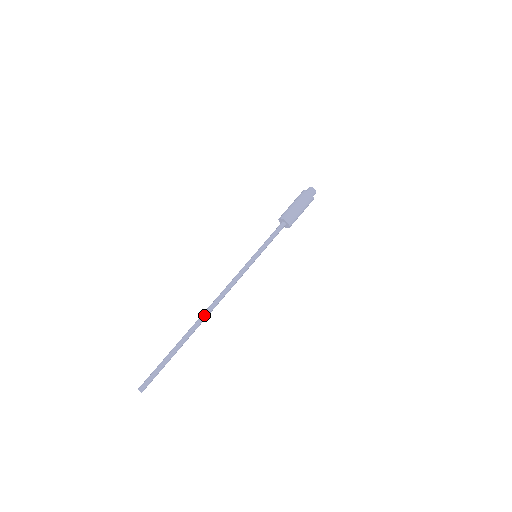
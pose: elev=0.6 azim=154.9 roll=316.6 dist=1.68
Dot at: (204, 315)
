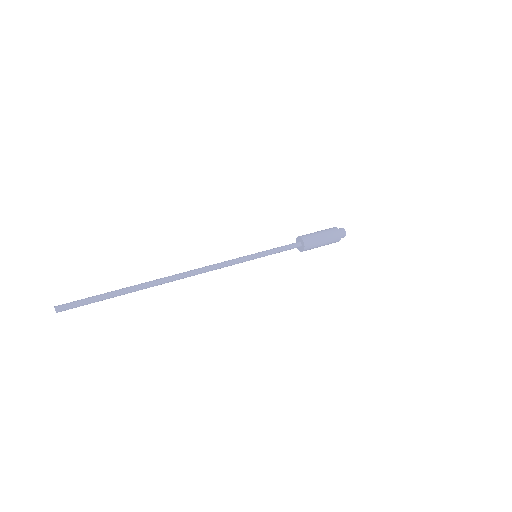
Dot at: (170, 276)
